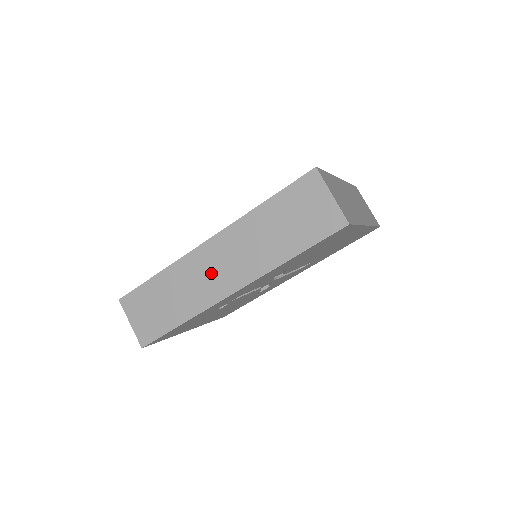
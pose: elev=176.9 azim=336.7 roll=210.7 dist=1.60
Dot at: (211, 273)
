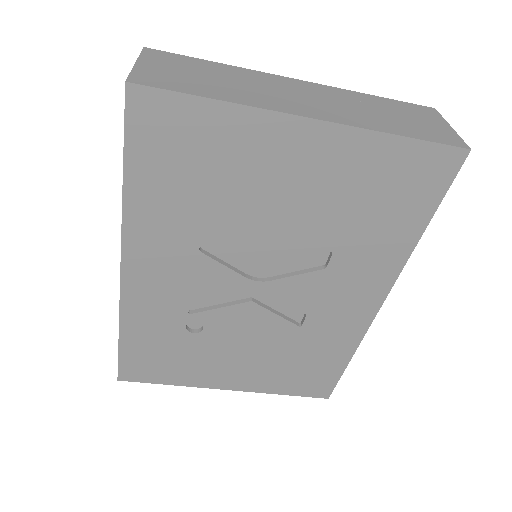
Dot at: occluded
